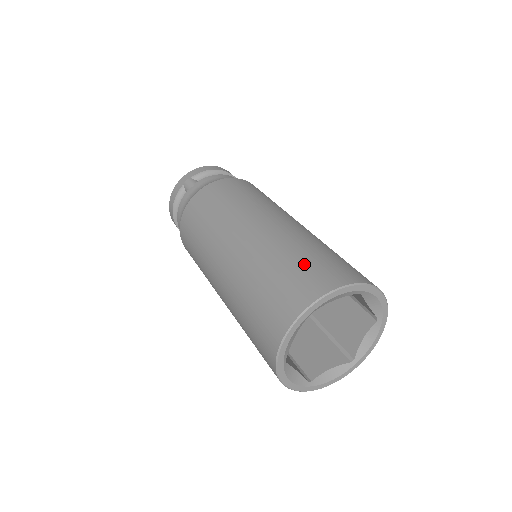
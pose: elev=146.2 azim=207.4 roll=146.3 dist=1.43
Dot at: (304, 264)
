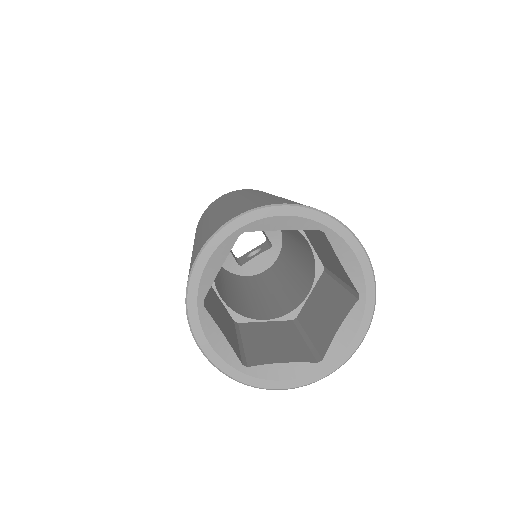
Dot at: (264, 199)
